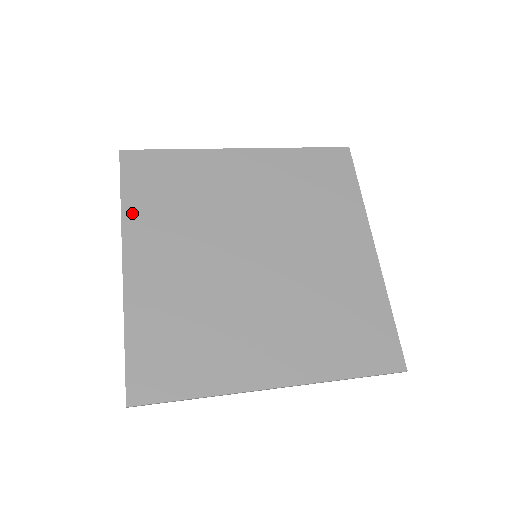
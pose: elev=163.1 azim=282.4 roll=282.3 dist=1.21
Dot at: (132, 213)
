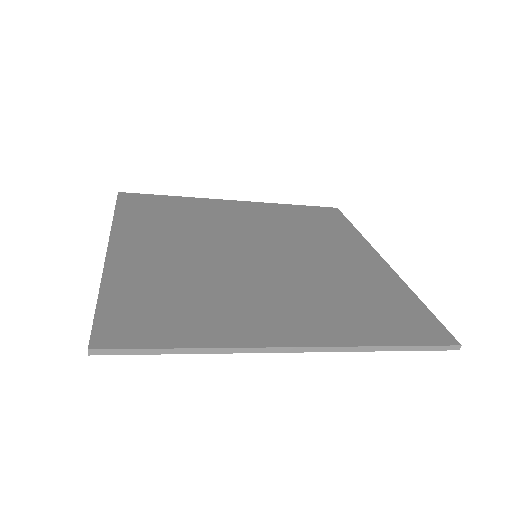
Dot at: (124, 221)
